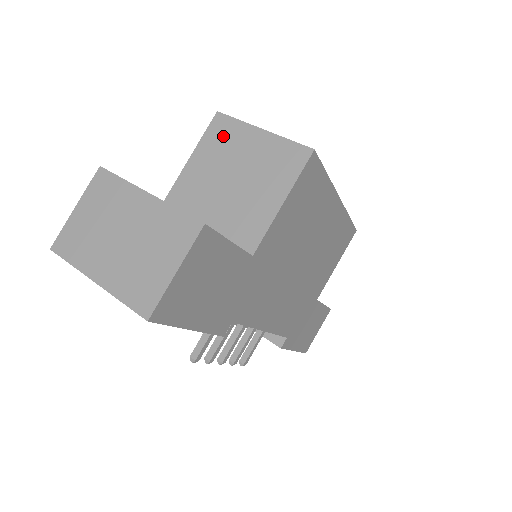
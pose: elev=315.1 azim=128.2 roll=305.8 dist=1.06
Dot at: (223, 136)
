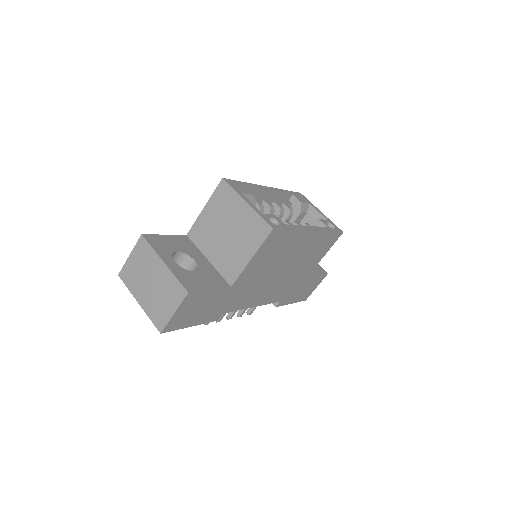
Dot at: (224, 199)
